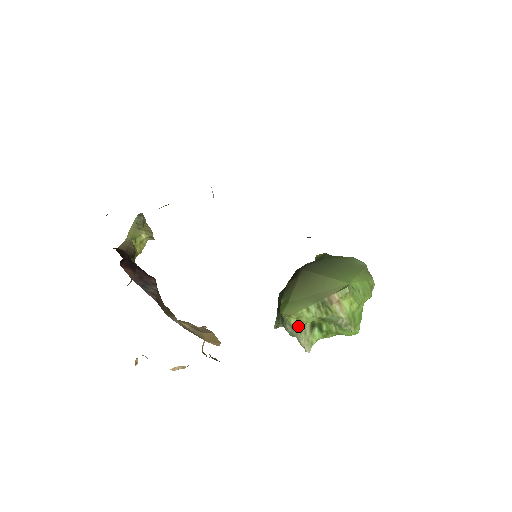
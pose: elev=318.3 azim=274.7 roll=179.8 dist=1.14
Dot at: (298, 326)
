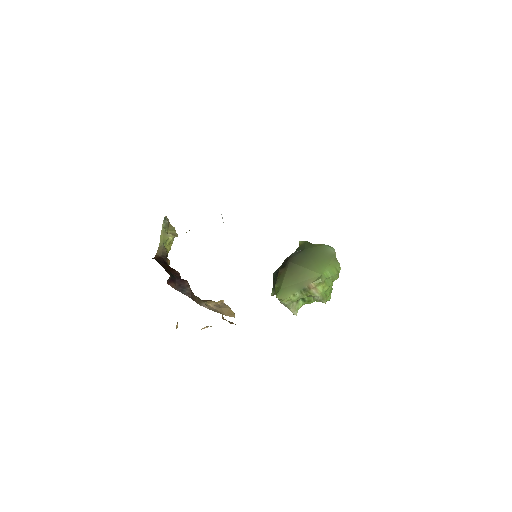
Dot at: (288, 303)
